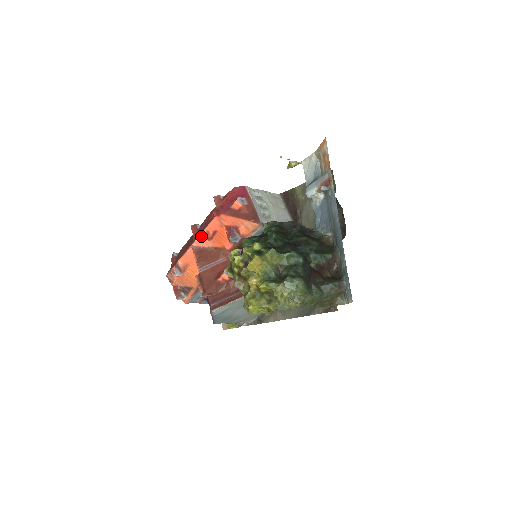
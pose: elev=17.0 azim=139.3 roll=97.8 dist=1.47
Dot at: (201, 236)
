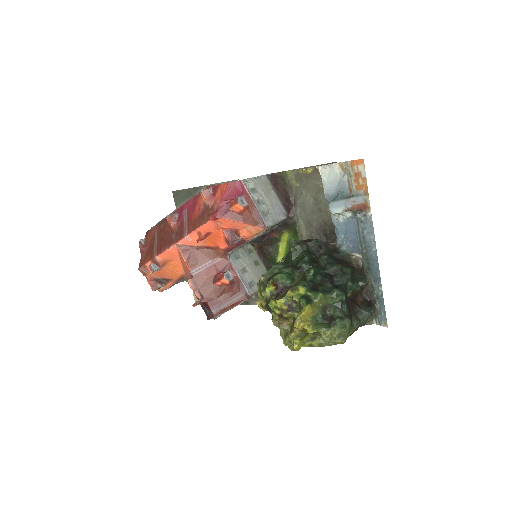
Dot at: (190, 236)
